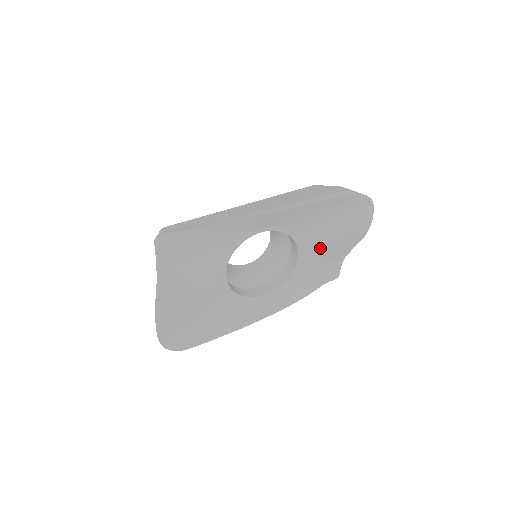
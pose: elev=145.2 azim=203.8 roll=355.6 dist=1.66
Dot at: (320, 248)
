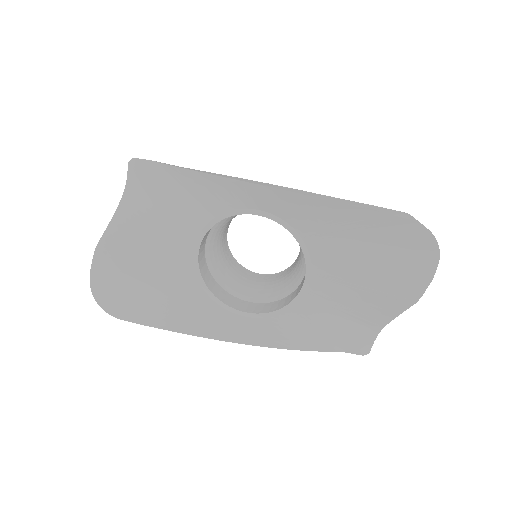
Dot at: (340, 286)
